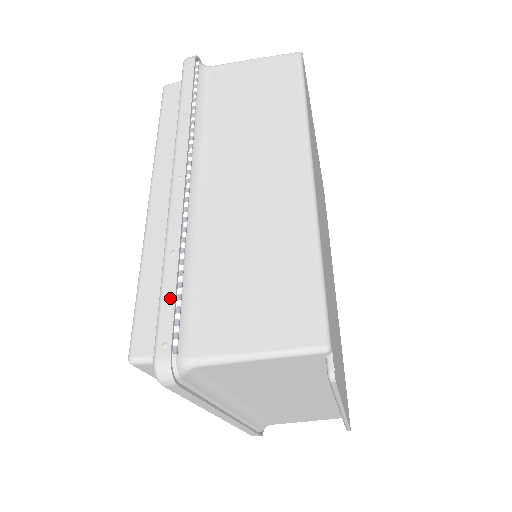
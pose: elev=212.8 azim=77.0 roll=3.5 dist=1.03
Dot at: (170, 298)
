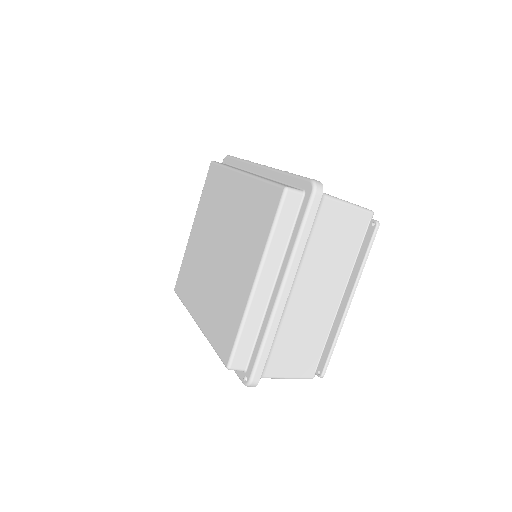
Dot at: occluded
